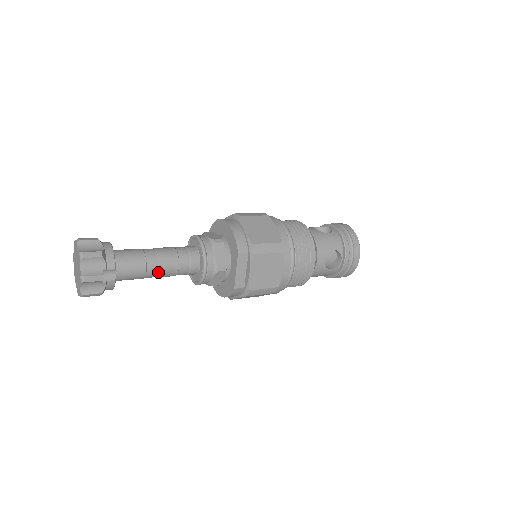
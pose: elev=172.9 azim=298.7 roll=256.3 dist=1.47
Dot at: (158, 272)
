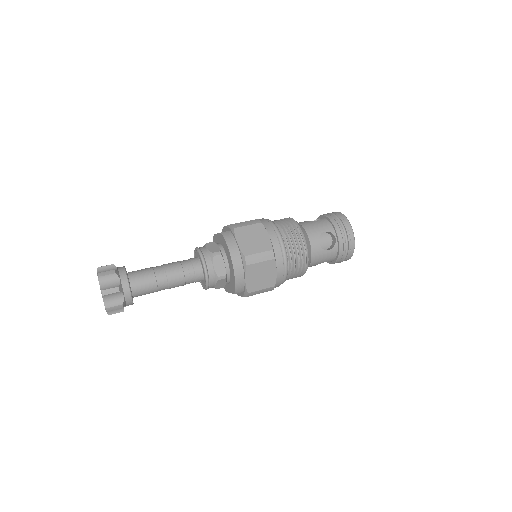
Dot at: occluded
